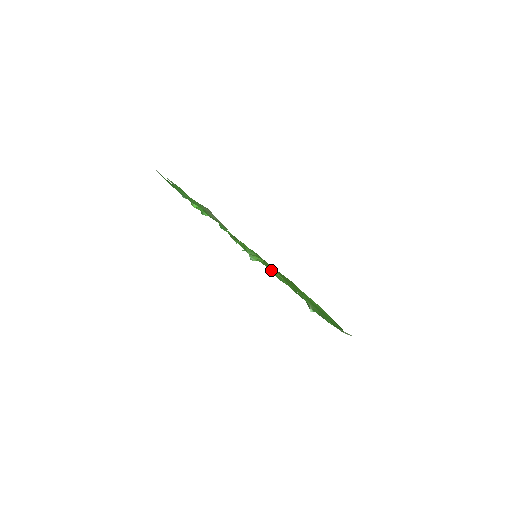
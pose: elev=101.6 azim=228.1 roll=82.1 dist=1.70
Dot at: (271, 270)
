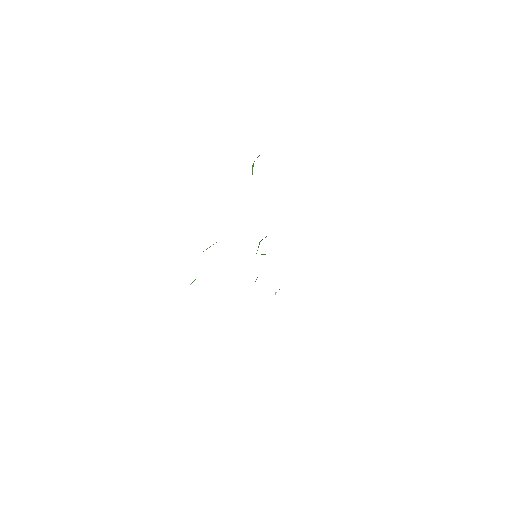
Dot at: occluded
